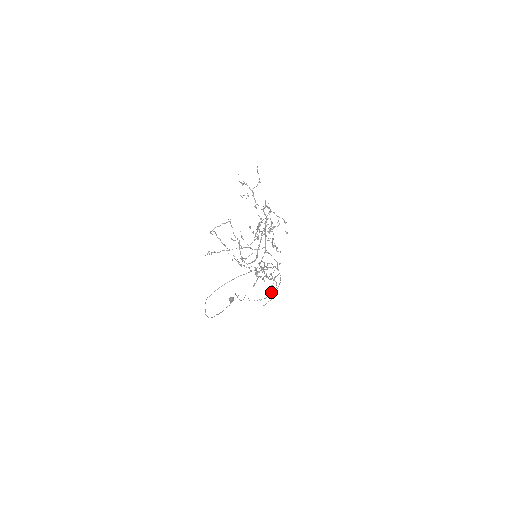
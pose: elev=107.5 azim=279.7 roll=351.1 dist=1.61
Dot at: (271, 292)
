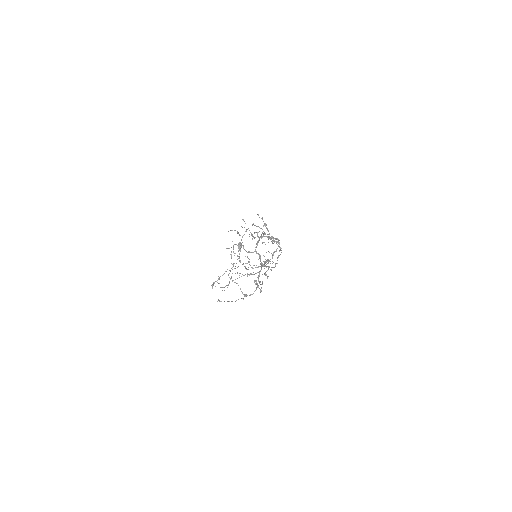
Dot at: occluded
